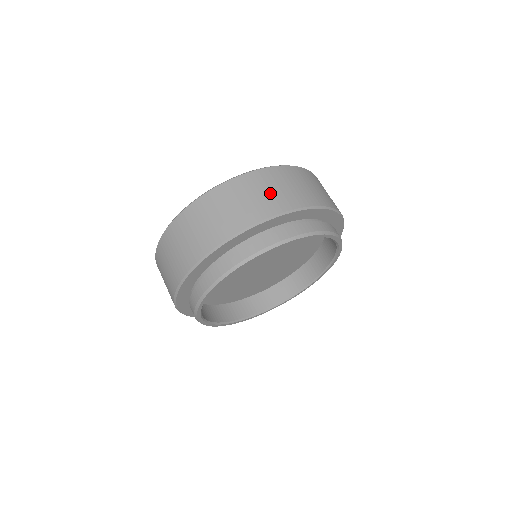
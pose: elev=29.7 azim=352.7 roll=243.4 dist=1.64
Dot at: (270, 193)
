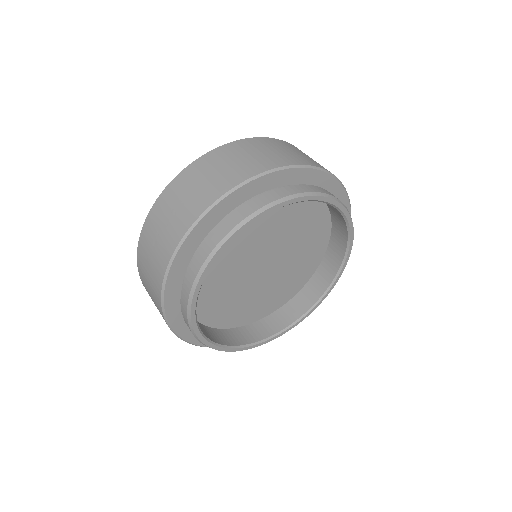
Dot at: (311, 158)
